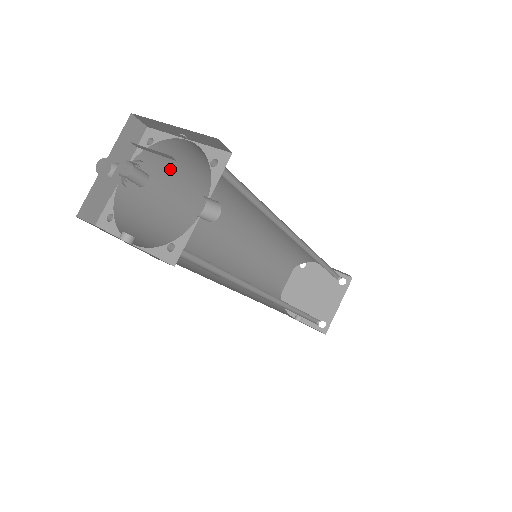
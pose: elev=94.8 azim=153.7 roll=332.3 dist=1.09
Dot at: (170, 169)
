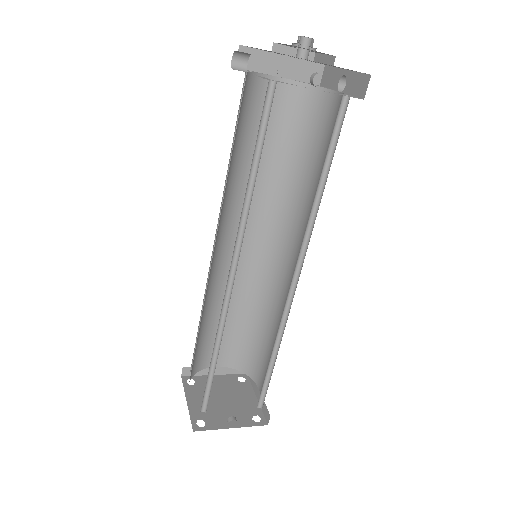
Dot at: (242, 111)
